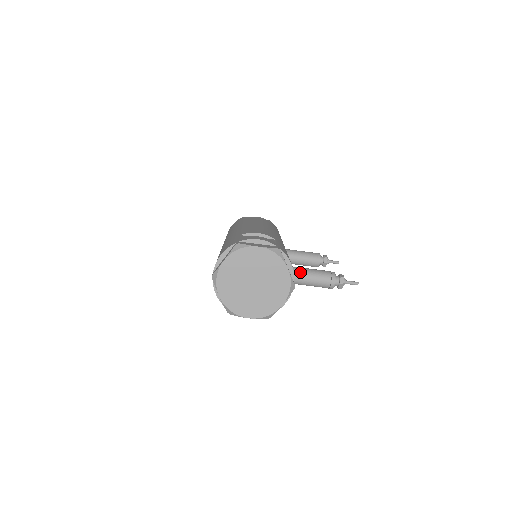
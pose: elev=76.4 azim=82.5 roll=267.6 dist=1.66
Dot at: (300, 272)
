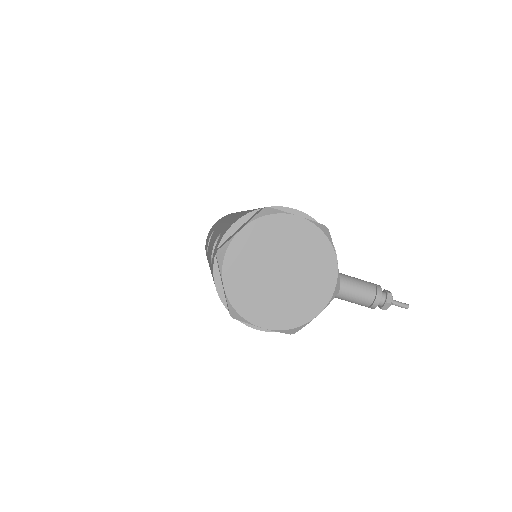
Dot at: occluded
